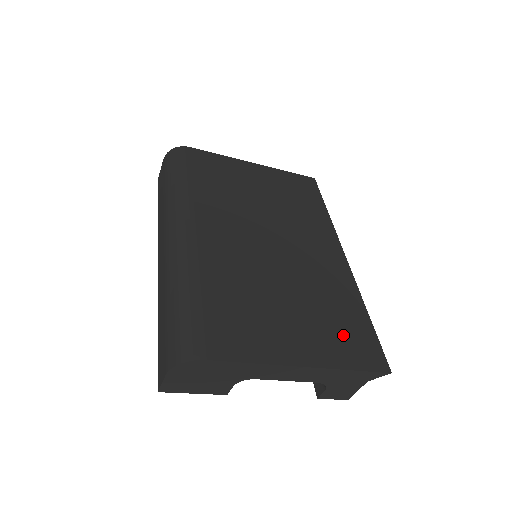
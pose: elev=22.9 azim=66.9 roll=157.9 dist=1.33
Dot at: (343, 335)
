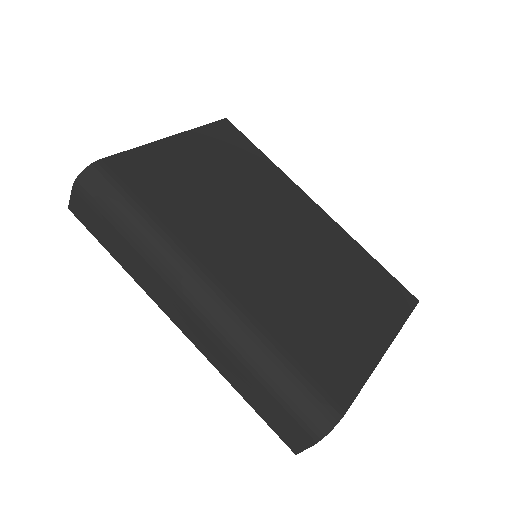
Dot at: (379, 295)
